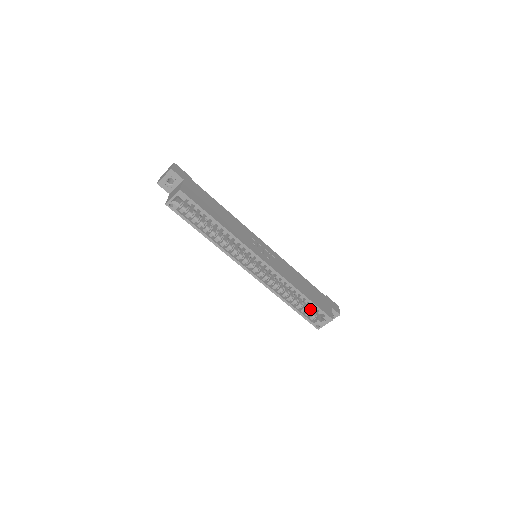
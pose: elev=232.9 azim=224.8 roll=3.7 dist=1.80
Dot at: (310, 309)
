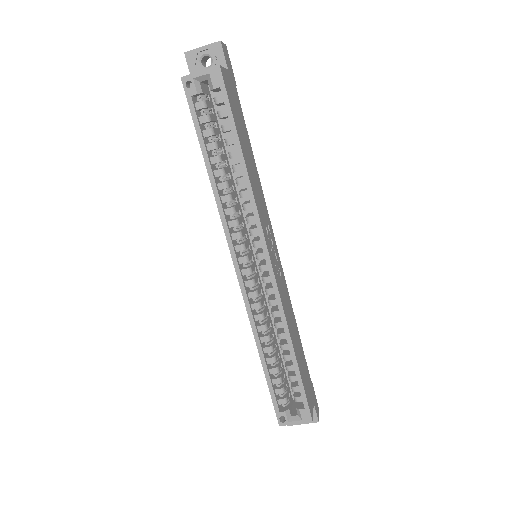
Dot at: (285, 386)
